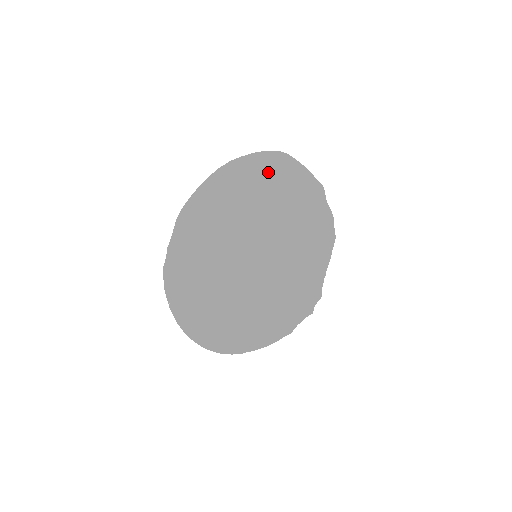
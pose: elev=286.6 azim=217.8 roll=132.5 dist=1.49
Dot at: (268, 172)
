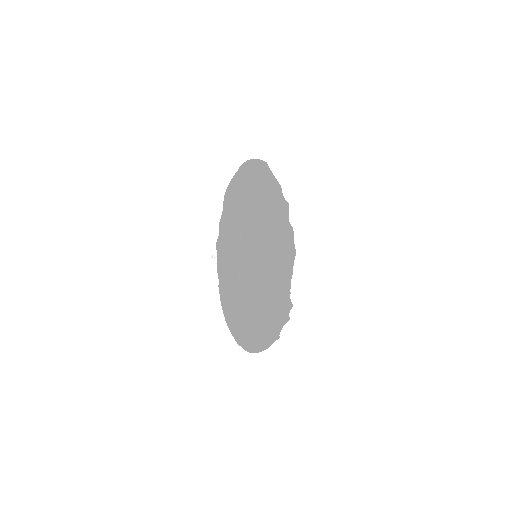
Dot at: (263, 180)
